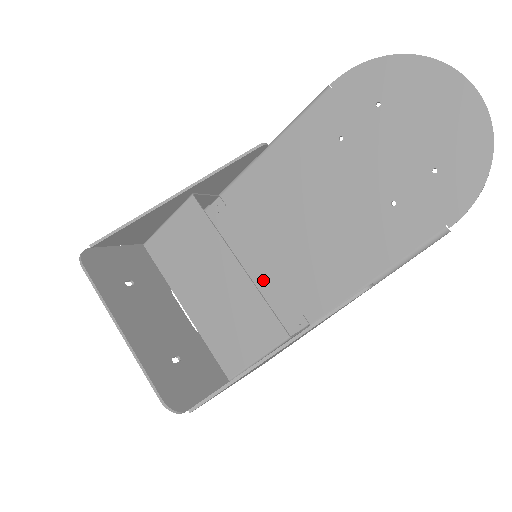
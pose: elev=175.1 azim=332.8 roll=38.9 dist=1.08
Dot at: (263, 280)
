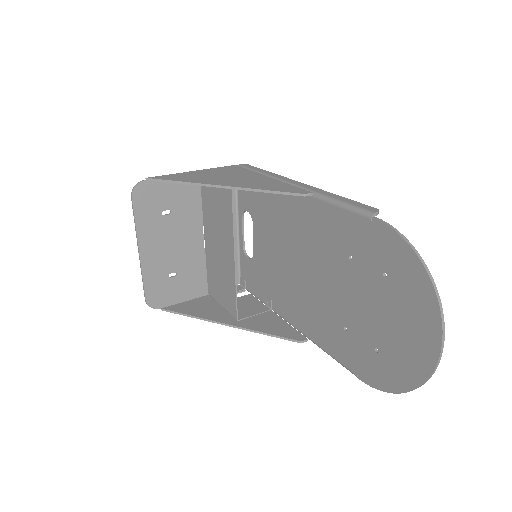
Dot at: (265, 259)
